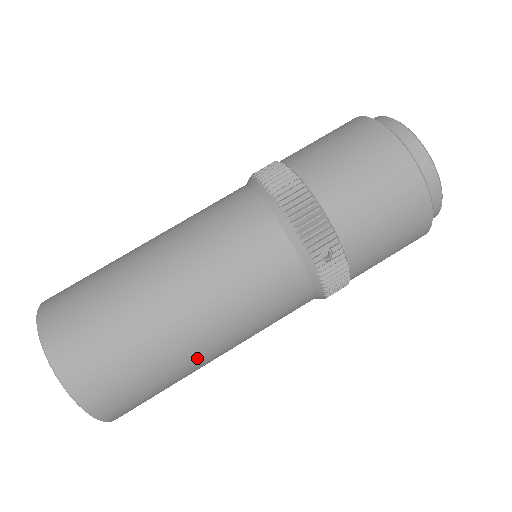
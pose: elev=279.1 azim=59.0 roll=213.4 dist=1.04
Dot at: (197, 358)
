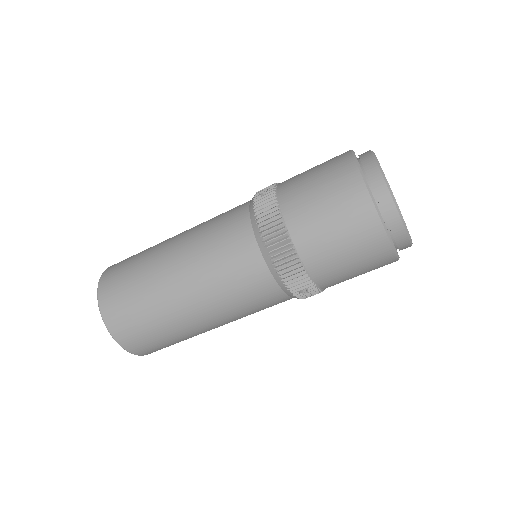
Dot at: (209, 330)
